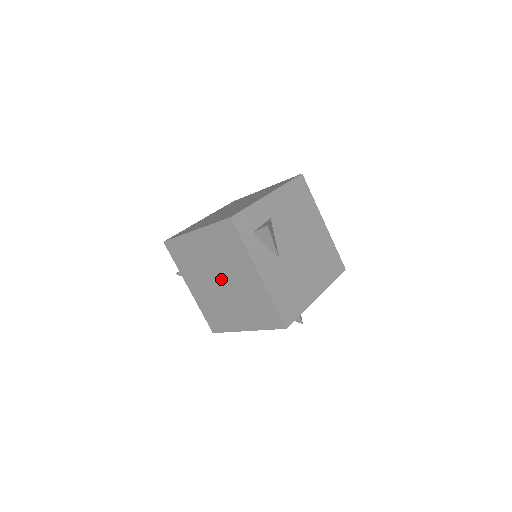
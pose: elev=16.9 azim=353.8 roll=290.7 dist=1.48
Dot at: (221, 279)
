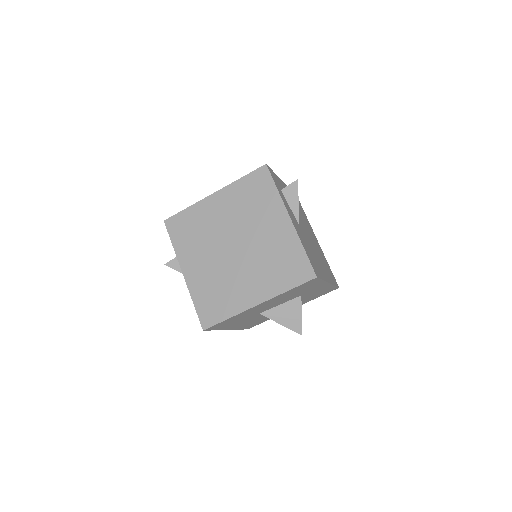
Dot at: (236, 242)
